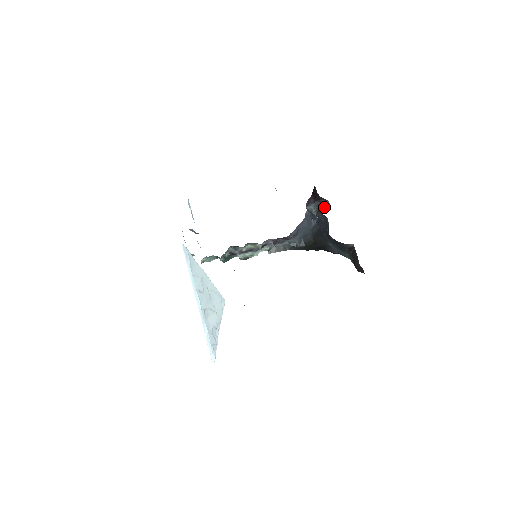
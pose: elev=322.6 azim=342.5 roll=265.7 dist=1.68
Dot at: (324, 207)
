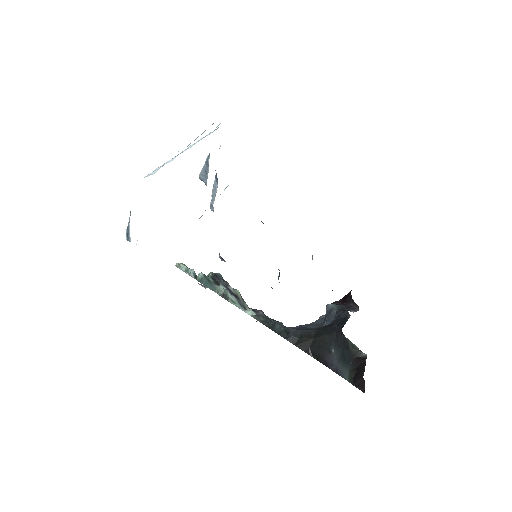
Dot at: (350, 310)
